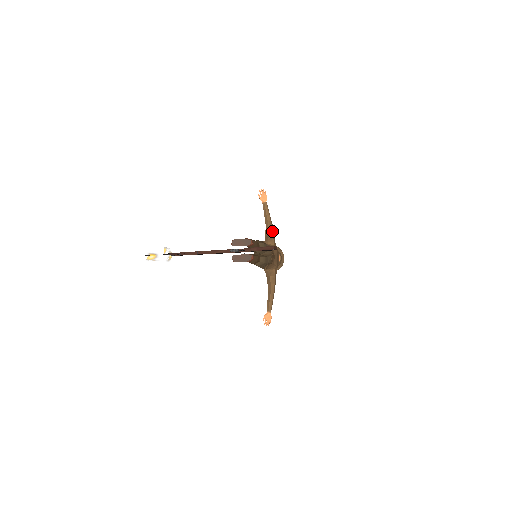
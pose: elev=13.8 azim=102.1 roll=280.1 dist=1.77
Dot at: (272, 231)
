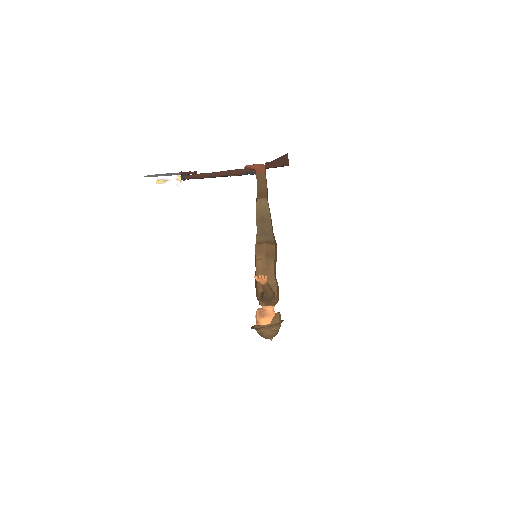
Dot at: occluded
